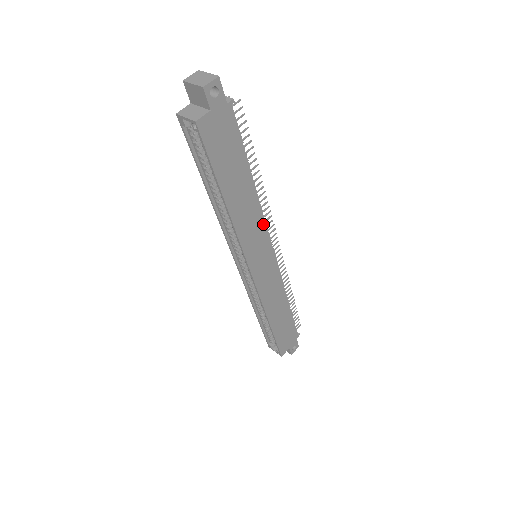
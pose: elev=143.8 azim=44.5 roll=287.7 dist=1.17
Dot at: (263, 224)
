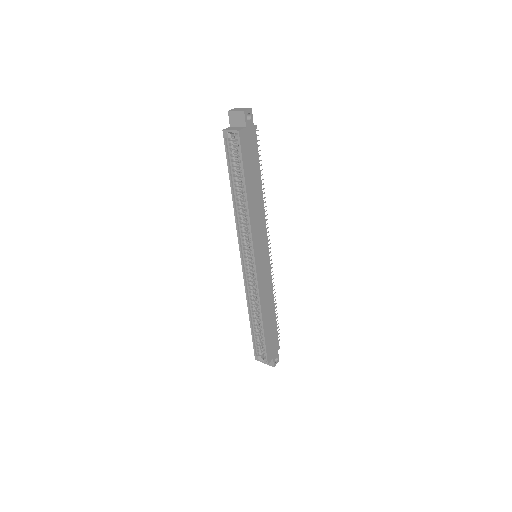
Dot at: (264, 225)
